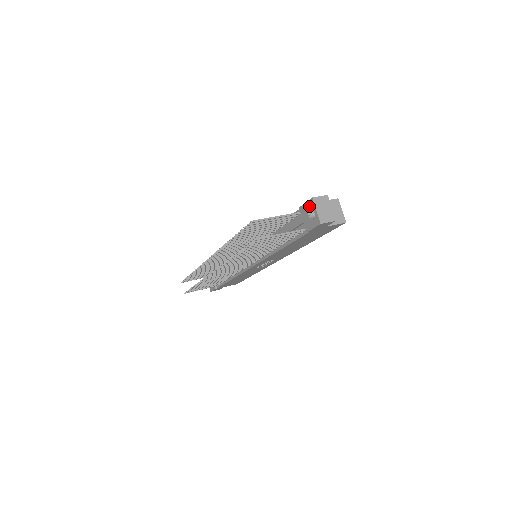
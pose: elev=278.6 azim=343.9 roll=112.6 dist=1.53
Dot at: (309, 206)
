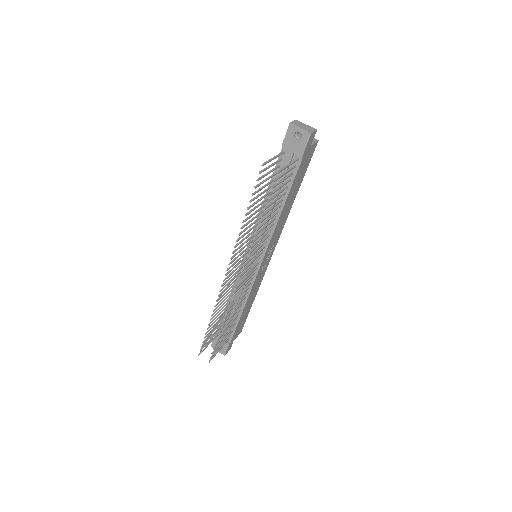
Dot at: (291, 133)
